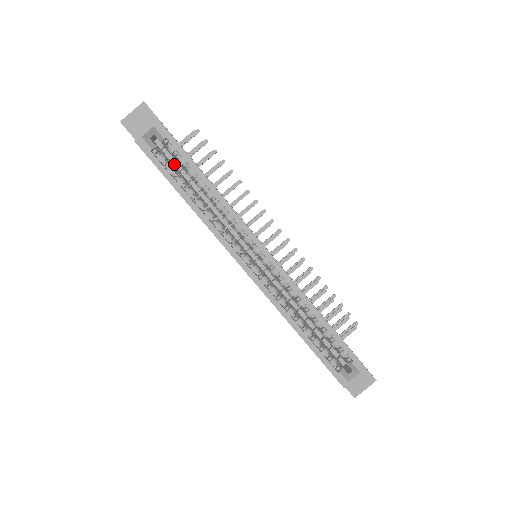
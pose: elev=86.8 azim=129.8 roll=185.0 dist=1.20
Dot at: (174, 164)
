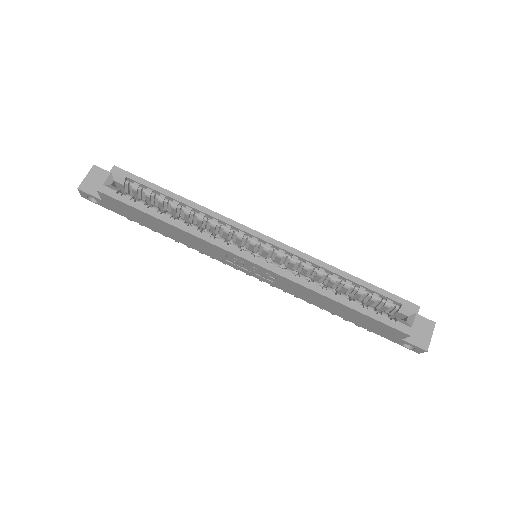
Dot at: occluded
